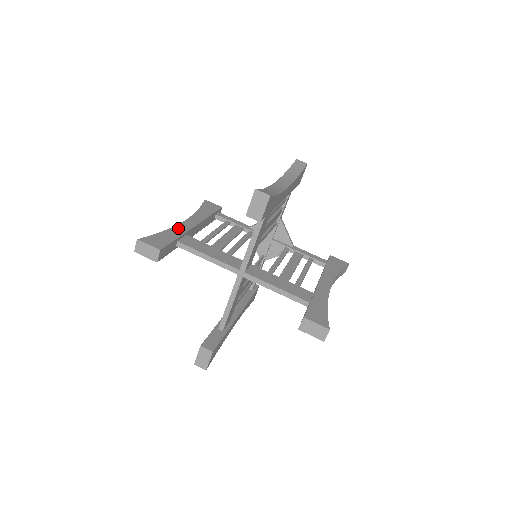
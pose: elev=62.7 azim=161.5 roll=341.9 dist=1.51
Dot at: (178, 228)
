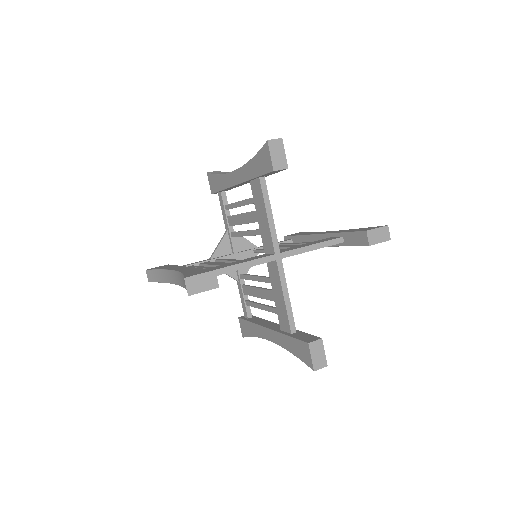
Dot at: (184, 270)
